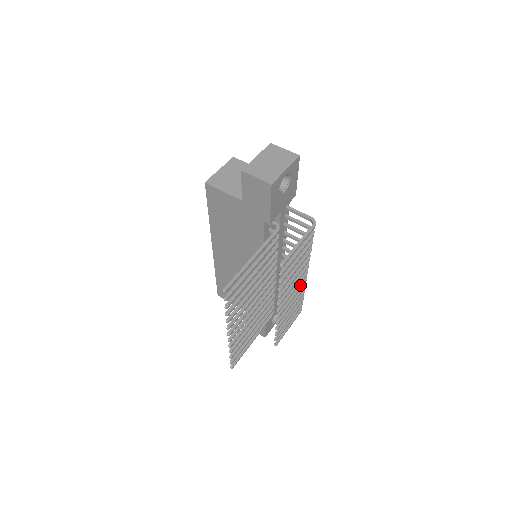
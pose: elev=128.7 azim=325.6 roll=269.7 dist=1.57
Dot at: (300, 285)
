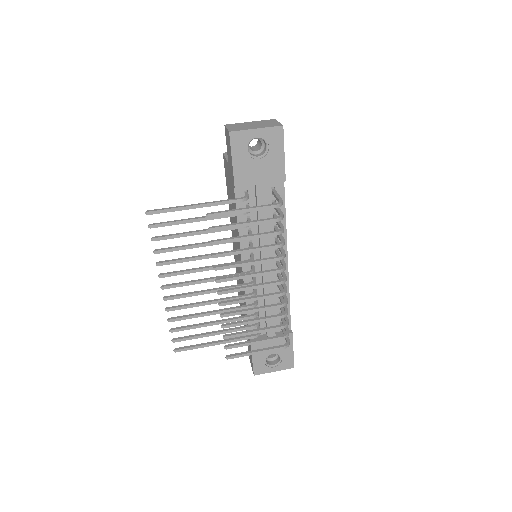
Dot at: (269, 294)
